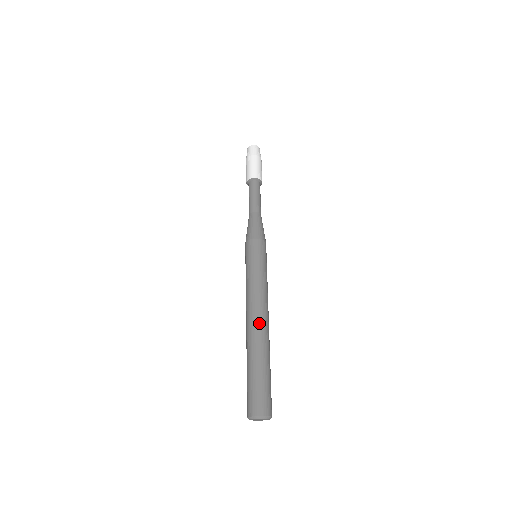
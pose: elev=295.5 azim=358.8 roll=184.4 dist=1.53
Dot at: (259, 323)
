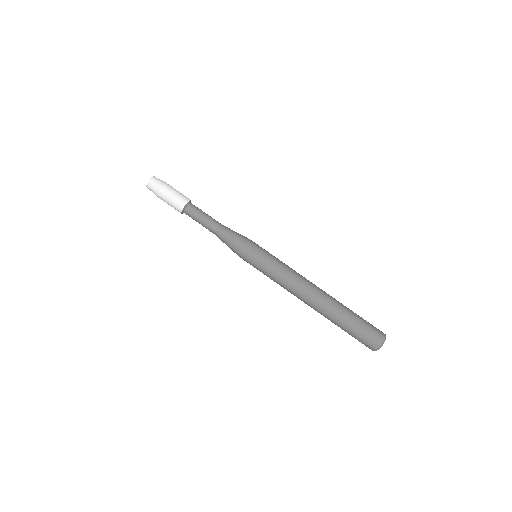
Dot at: (319, 291)
